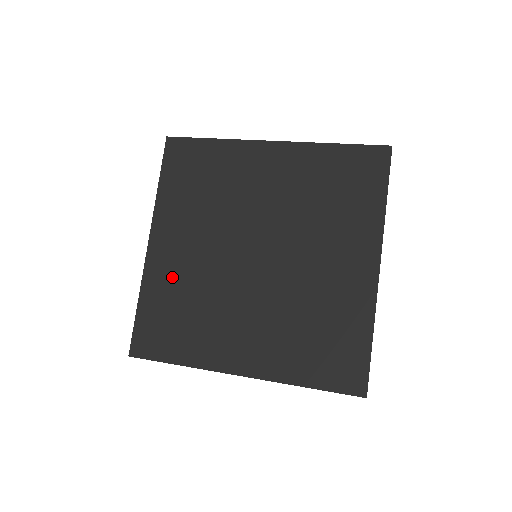
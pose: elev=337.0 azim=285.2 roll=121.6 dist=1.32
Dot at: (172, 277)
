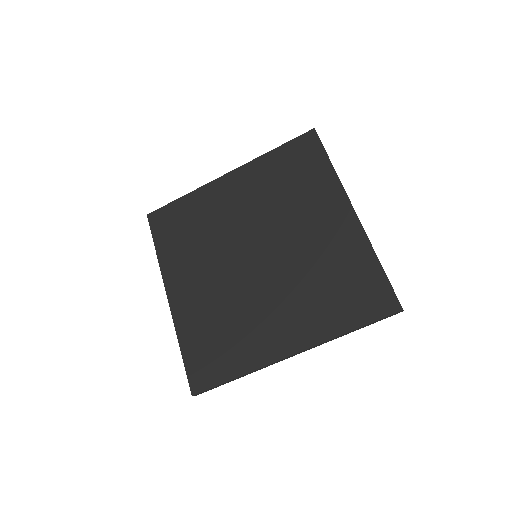
Dot at: (211, 207)
